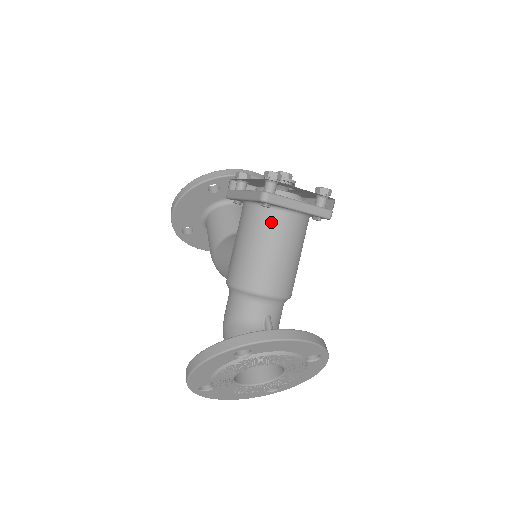
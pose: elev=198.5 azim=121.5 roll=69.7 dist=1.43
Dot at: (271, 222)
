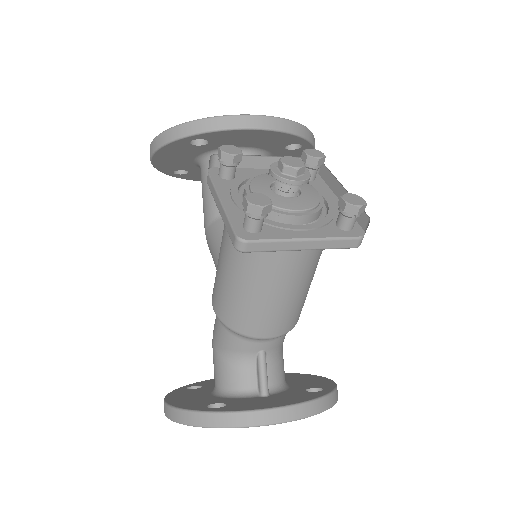
Dot at: (260, 259)
